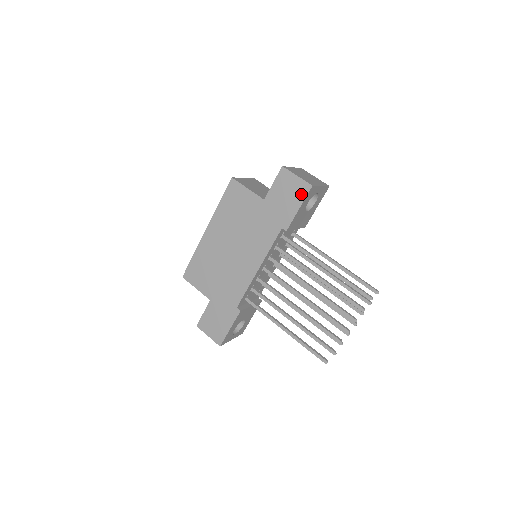
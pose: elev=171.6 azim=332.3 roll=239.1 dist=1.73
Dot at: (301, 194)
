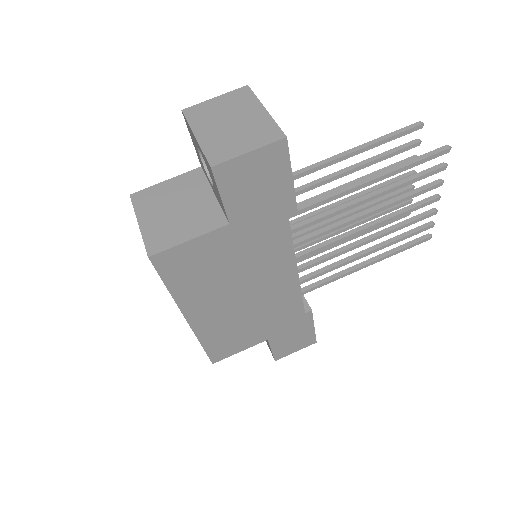
Dot at: (279, 164)
